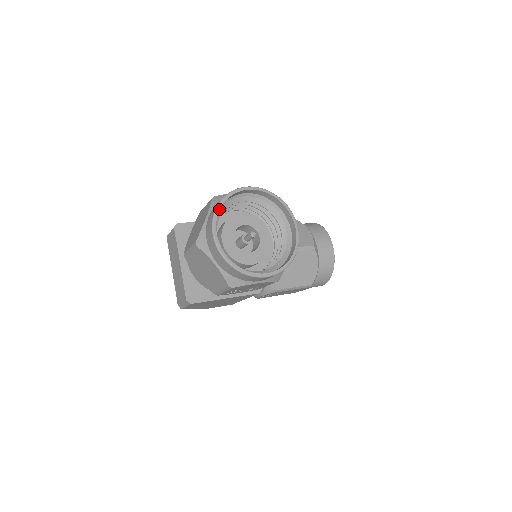
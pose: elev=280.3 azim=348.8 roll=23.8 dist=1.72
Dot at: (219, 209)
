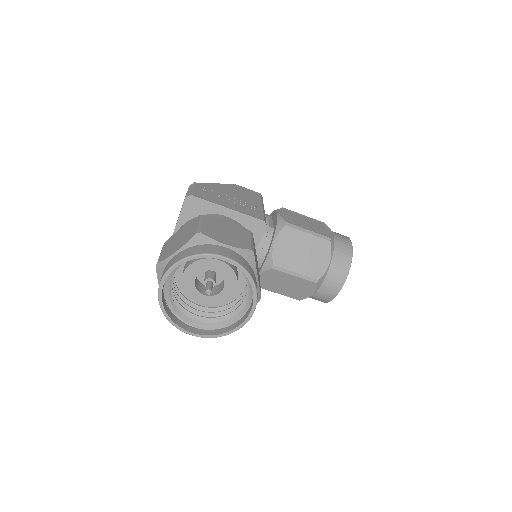
Dot at: occluded
